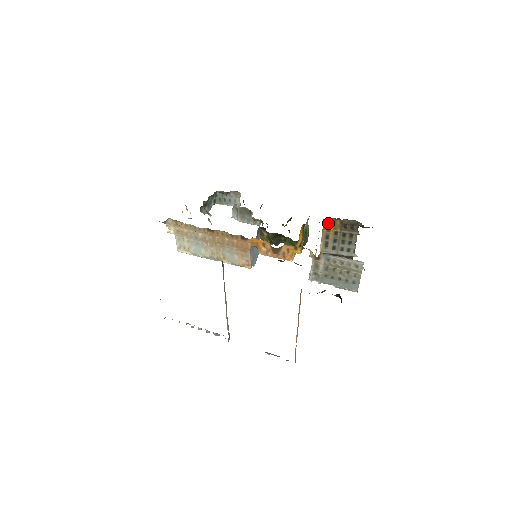
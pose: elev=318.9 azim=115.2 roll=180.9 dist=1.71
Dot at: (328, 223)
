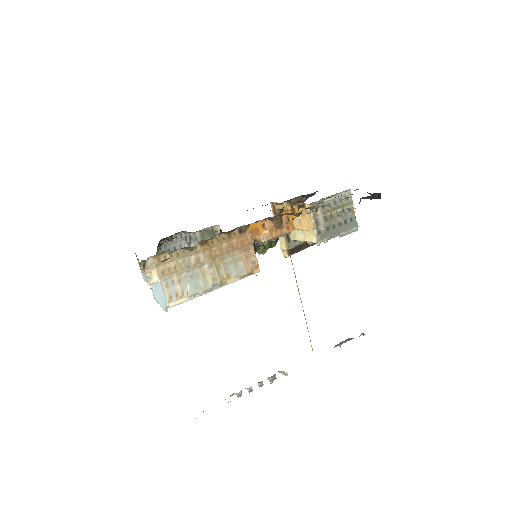
Dot at: (281, 211)
